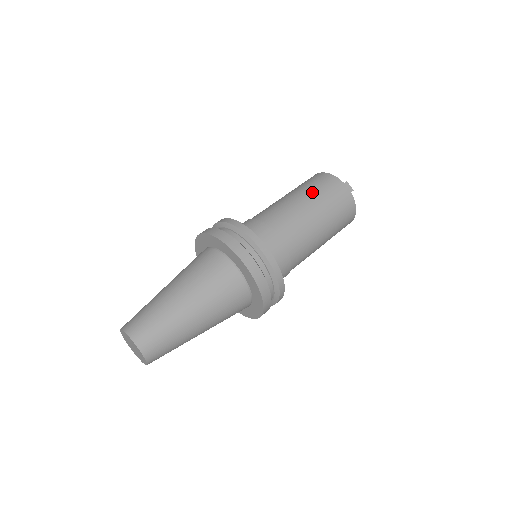
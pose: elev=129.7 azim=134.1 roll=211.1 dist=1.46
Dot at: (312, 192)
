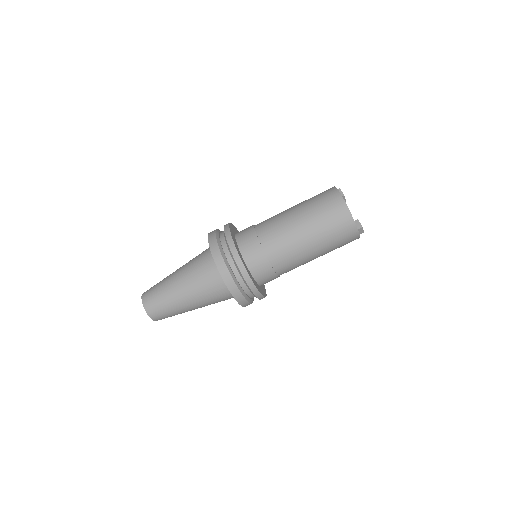
Dot at: (324, 237)
